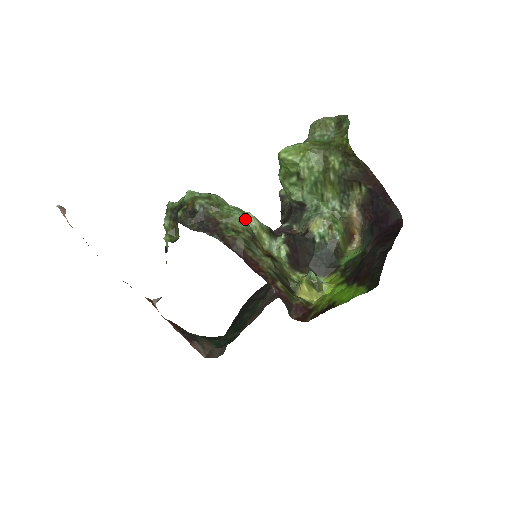
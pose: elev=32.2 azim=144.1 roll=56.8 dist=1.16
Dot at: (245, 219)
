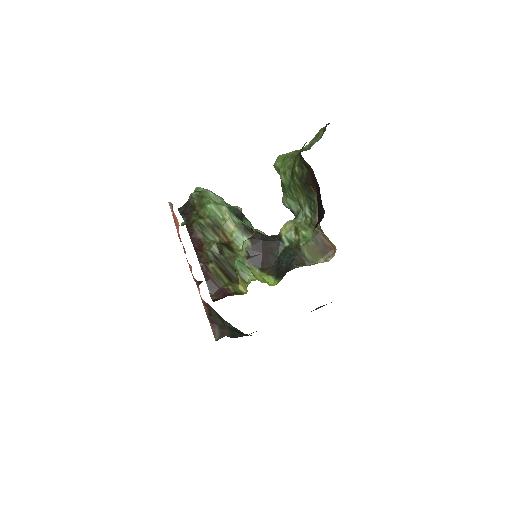
Dot at: (218, 211)
